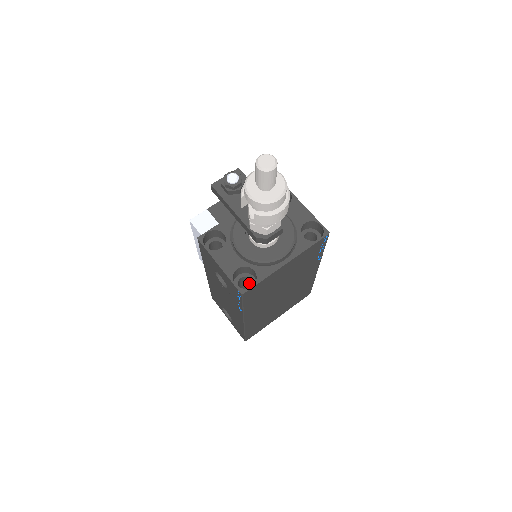
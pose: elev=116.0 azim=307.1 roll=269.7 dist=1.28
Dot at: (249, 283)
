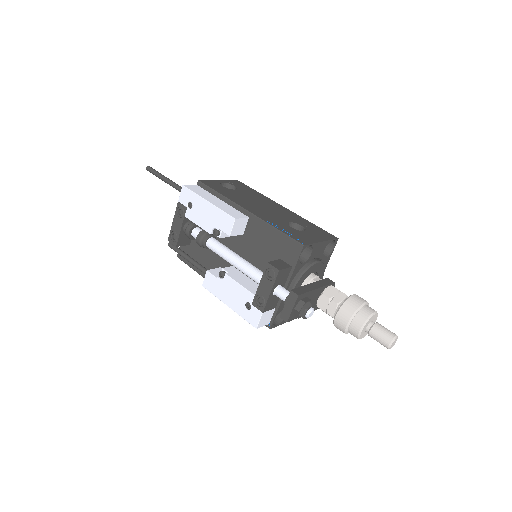
Dot at: occluded
